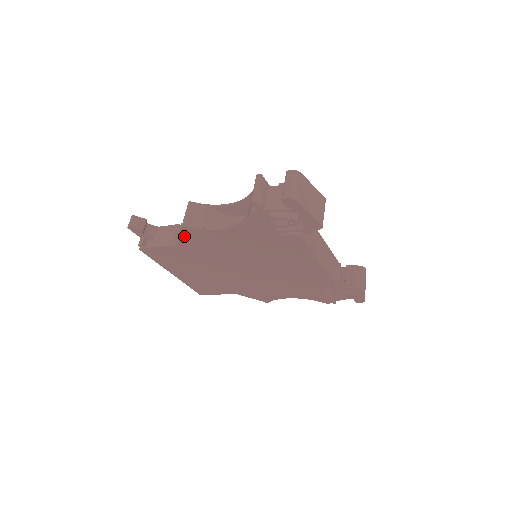
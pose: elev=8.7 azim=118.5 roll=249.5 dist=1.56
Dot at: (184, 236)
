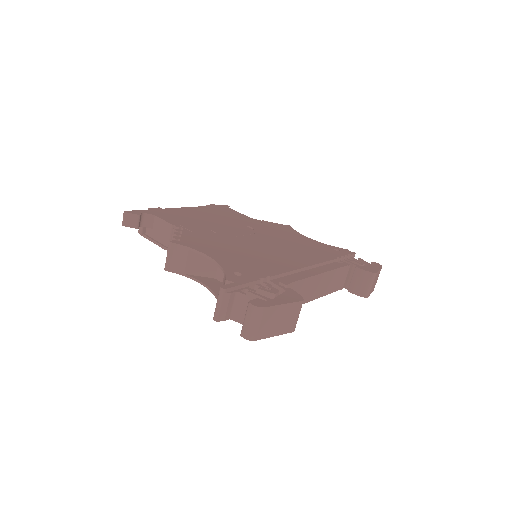
Dot at: occluded
